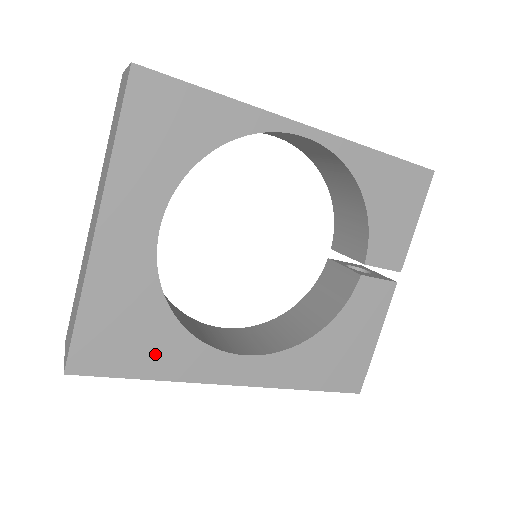
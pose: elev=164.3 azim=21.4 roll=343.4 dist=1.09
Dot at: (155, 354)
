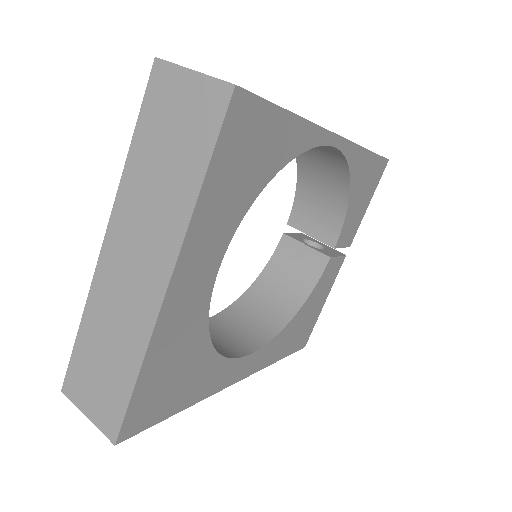
Dot at: (191, 386)
